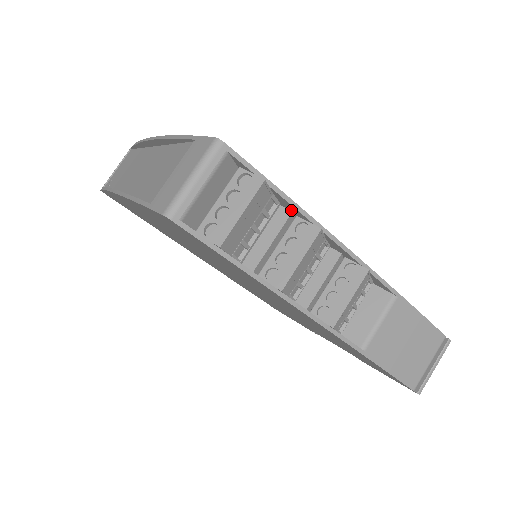
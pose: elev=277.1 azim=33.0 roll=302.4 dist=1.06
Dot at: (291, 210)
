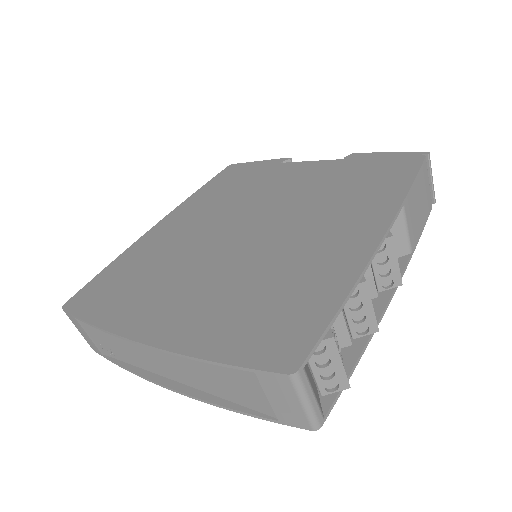
Dot at: (336, 296)
